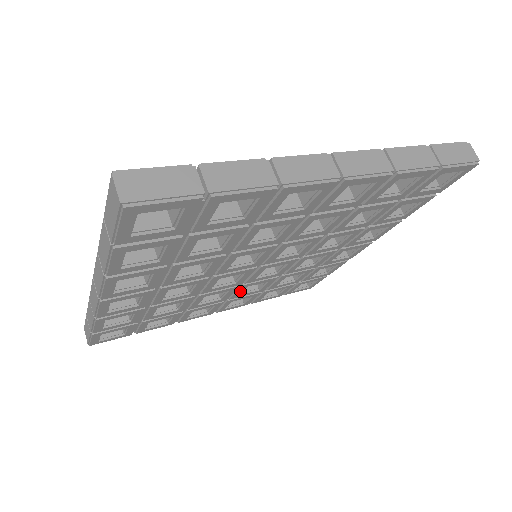
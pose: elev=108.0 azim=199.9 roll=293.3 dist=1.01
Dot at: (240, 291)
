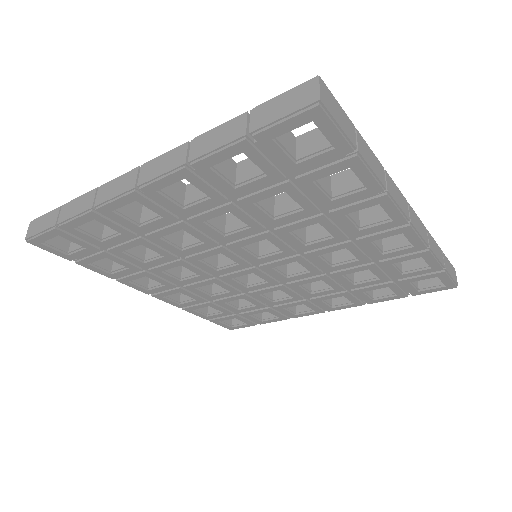
Dot at: (301, 290)
